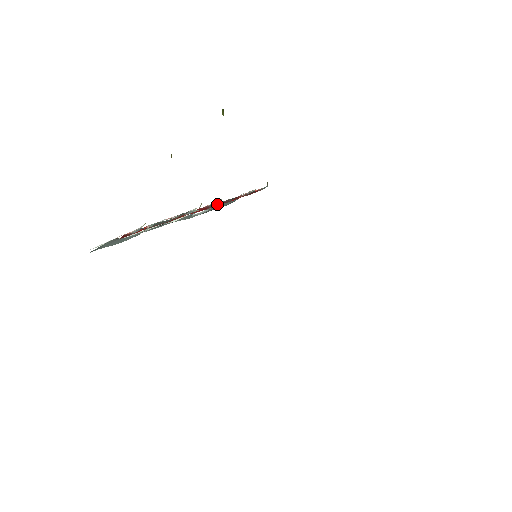
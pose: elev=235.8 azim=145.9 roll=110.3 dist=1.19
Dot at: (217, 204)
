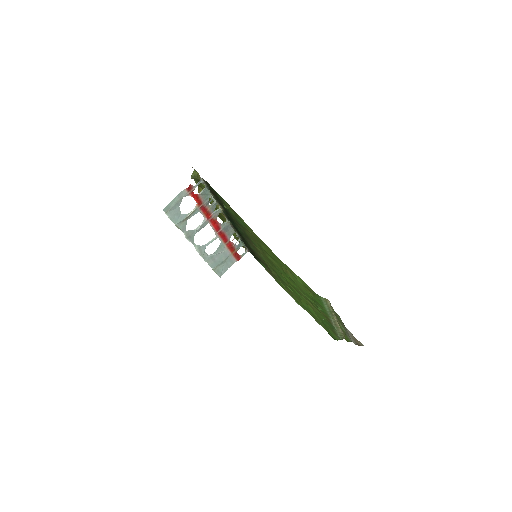
Dot at: (225, 226)
